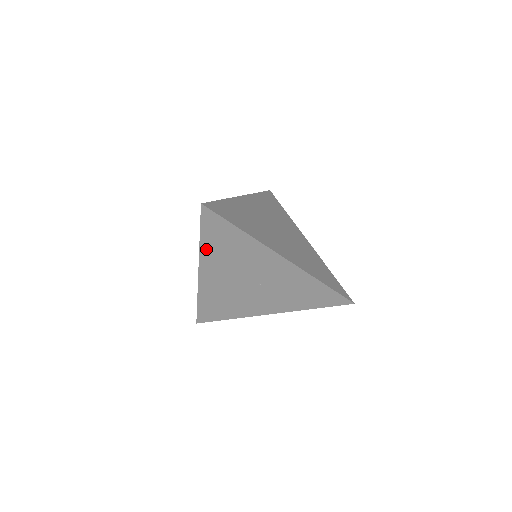
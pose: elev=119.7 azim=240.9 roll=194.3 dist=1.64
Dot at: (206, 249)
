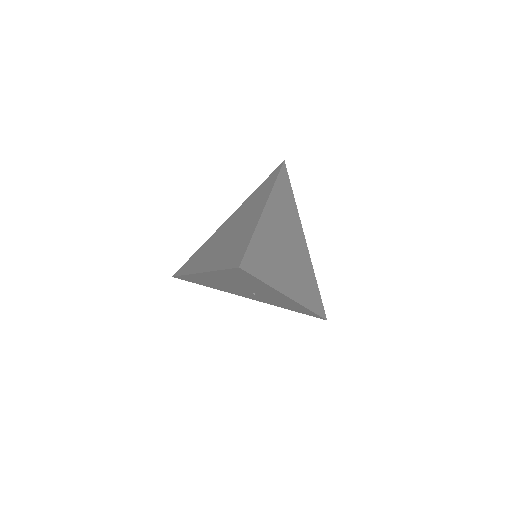
Dot at: (219, 273)
